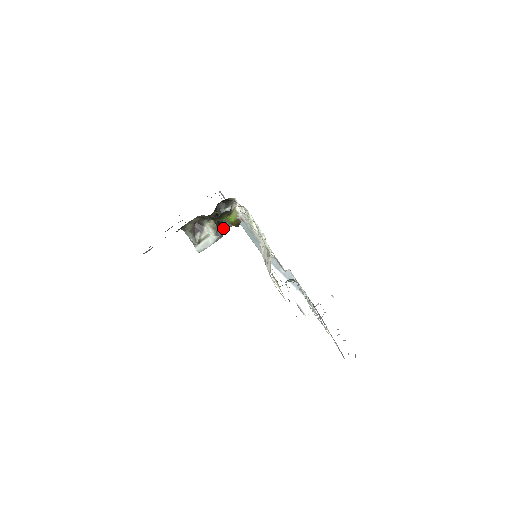
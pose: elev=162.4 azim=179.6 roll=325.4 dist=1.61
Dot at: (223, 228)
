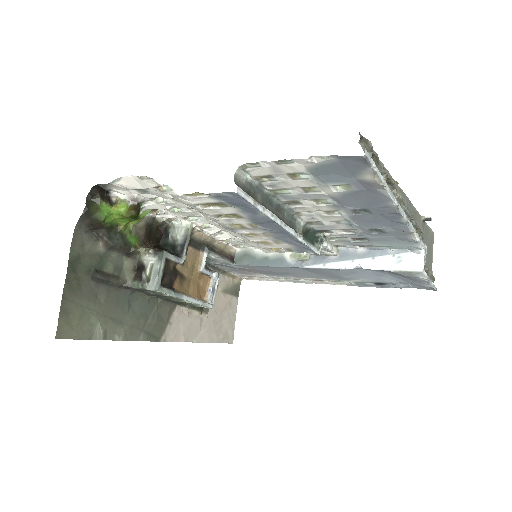
Dot at: (178, 255)
